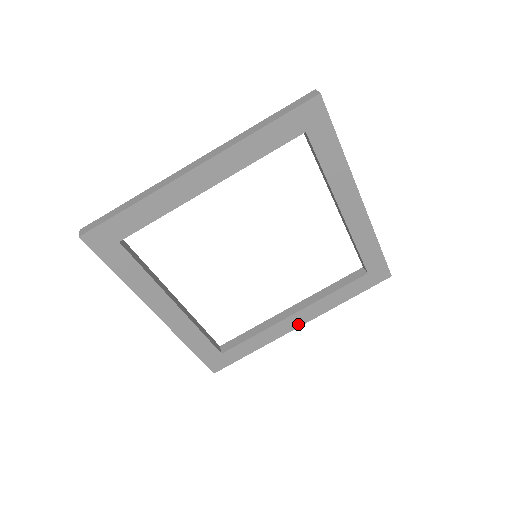
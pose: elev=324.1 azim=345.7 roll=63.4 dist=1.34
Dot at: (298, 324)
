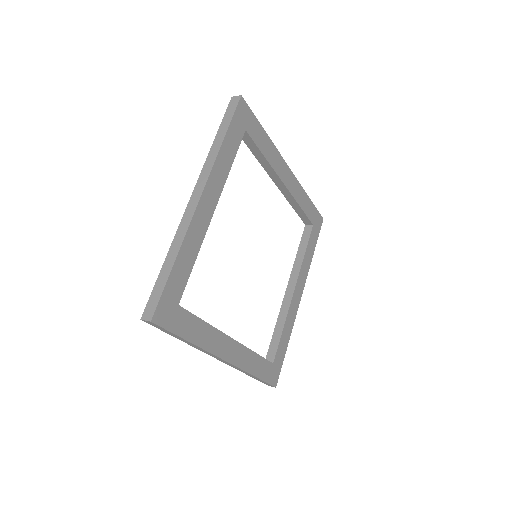
Dot at: (226, 356)
